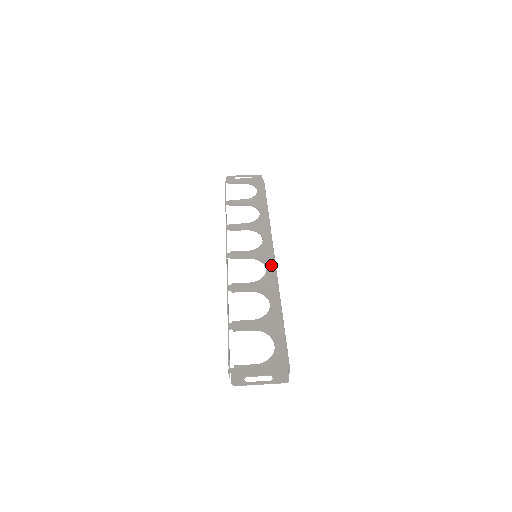
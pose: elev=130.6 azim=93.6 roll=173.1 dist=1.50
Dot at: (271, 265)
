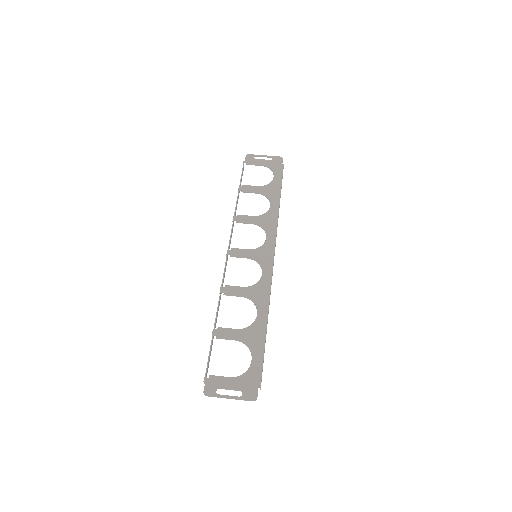
Dot at: (268, 270)
